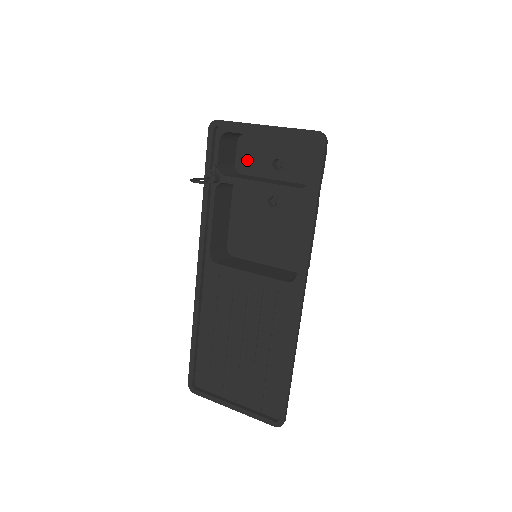
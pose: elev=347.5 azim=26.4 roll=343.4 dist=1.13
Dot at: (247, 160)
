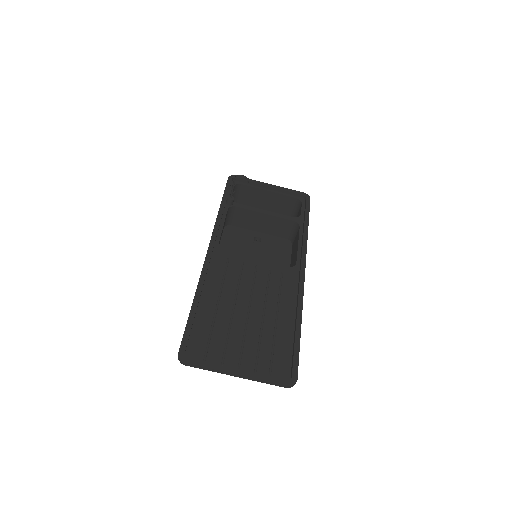
Dot at: occluded
